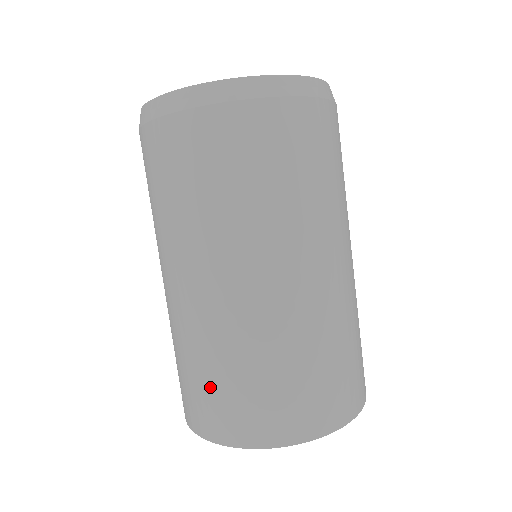
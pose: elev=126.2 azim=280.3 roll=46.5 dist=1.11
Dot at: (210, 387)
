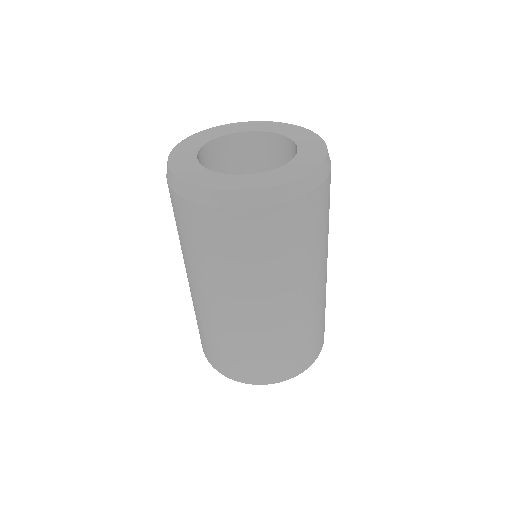
Dot at: (236, 357)
